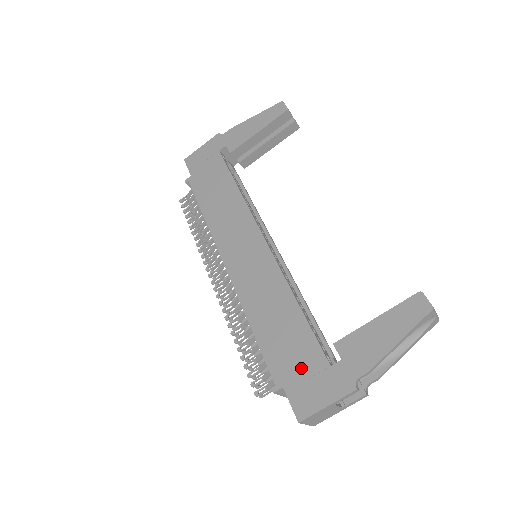
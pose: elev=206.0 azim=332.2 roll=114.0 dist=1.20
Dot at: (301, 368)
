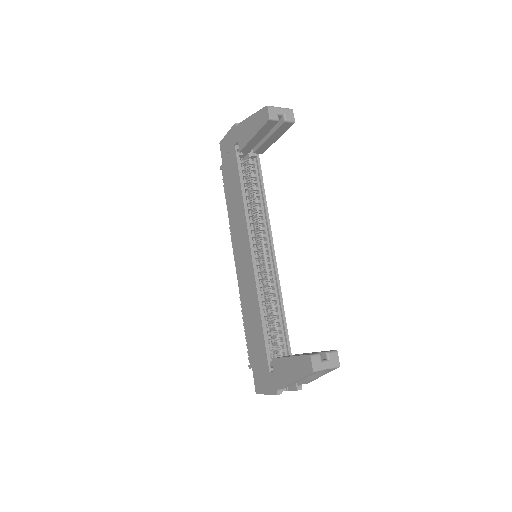
Dot at: (259, 363)
